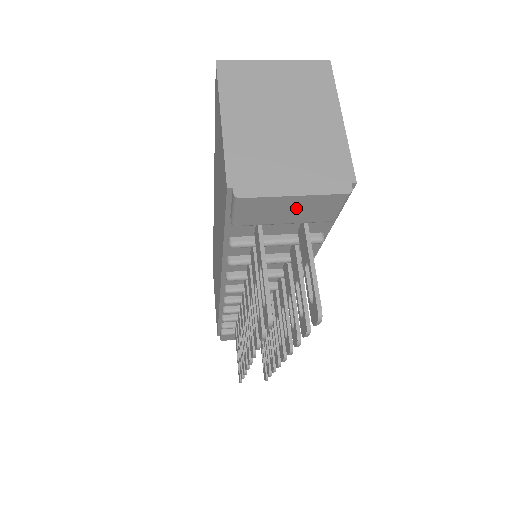
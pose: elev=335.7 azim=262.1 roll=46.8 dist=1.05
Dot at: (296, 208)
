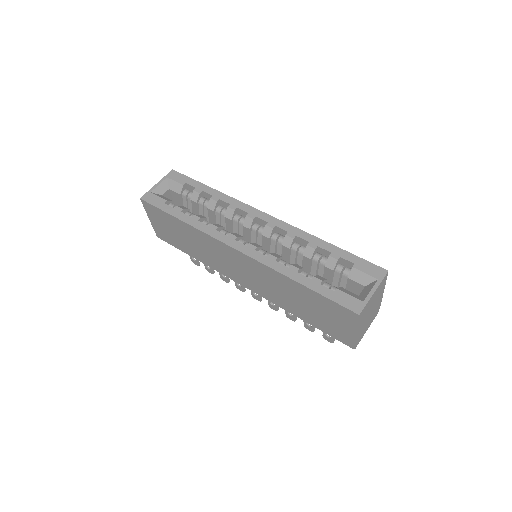
Dot at: occluded
